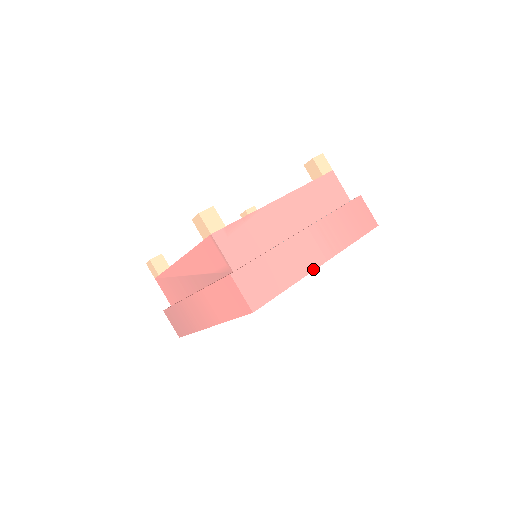
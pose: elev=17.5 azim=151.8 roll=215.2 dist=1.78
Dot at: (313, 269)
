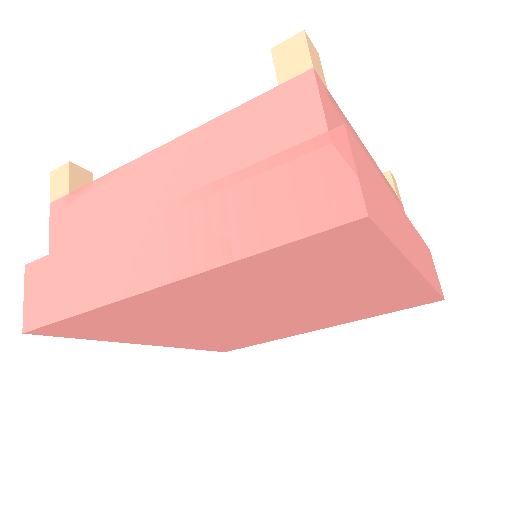
Dot at: (136, 292)
